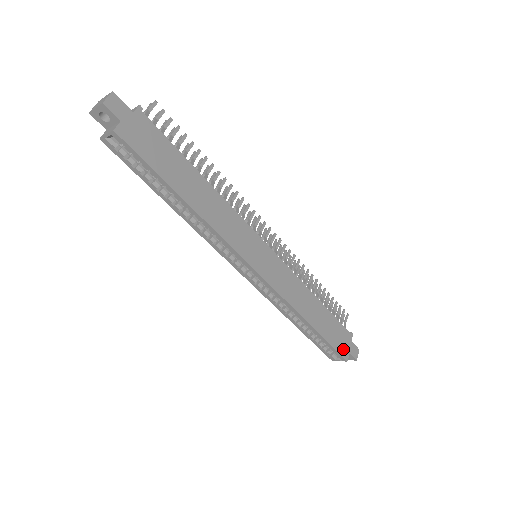
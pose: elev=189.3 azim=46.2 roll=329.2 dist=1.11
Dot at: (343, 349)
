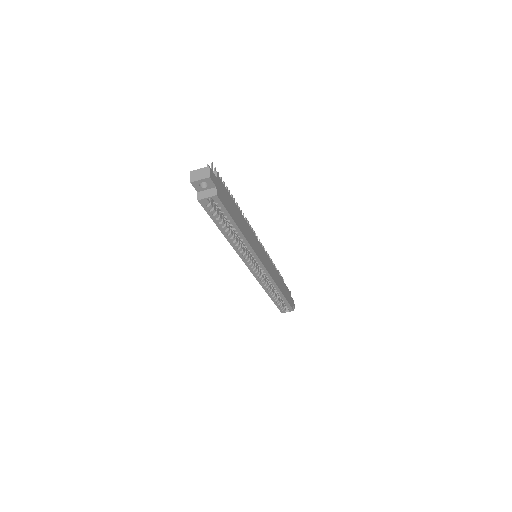
Dot at: (291, 303)
